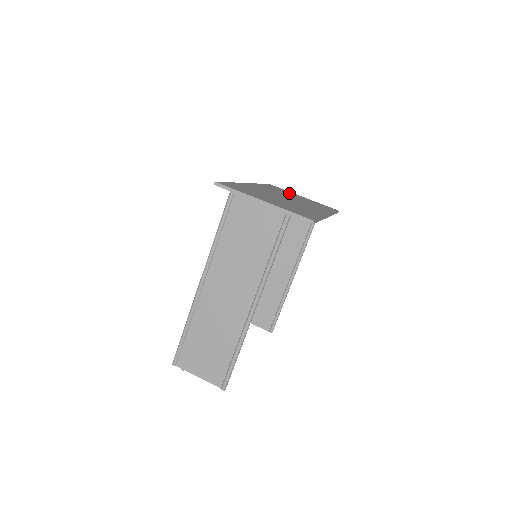
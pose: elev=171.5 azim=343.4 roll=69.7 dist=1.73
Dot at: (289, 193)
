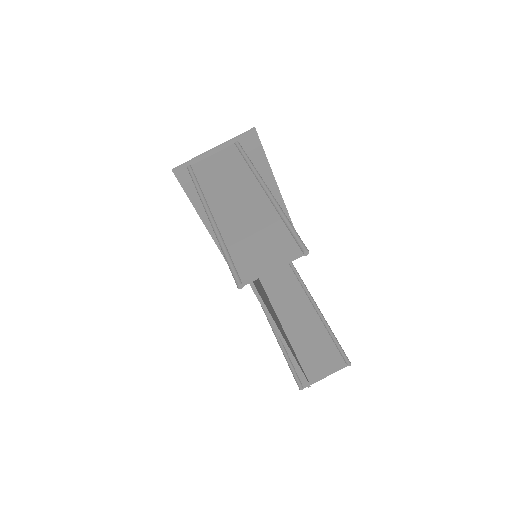
Dot at: occluded
